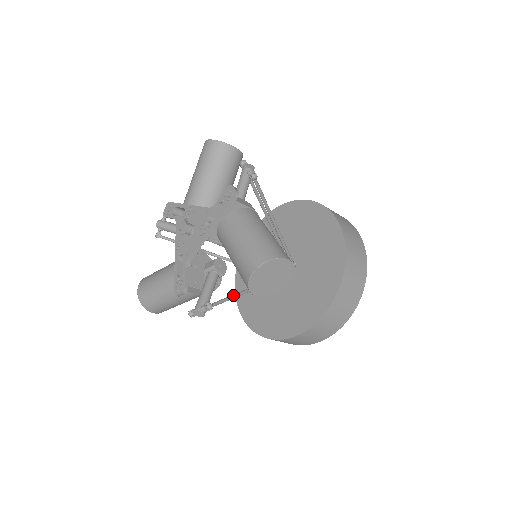
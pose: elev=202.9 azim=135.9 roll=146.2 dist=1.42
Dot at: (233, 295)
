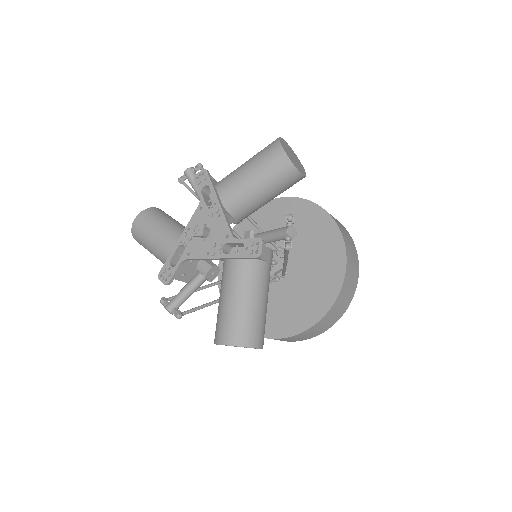
Dot at: (207, 305)
